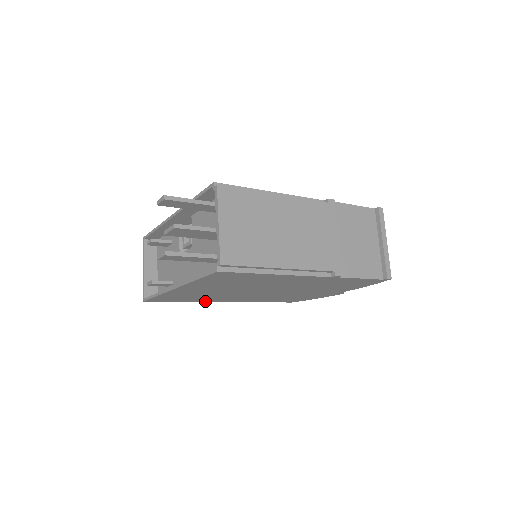
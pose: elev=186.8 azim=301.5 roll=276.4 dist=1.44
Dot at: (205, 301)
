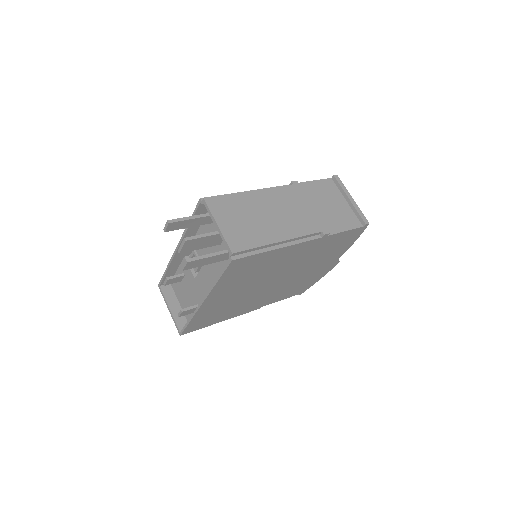
Dot at: (230, 317)
